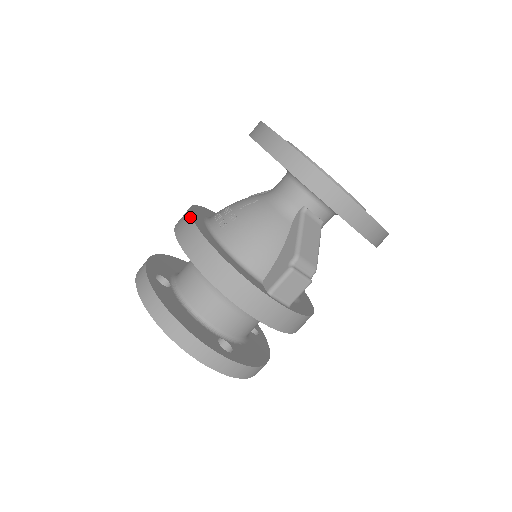
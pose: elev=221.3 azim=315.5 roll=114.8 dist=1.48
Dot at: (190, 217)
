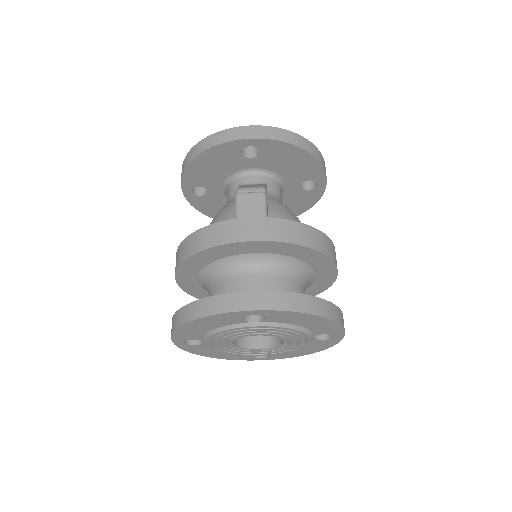
Dot at: occluded
